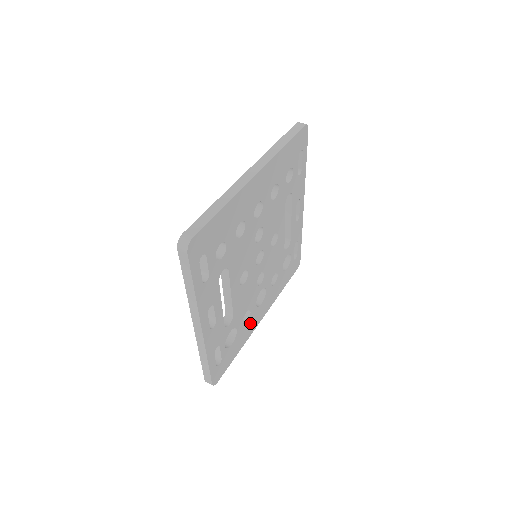
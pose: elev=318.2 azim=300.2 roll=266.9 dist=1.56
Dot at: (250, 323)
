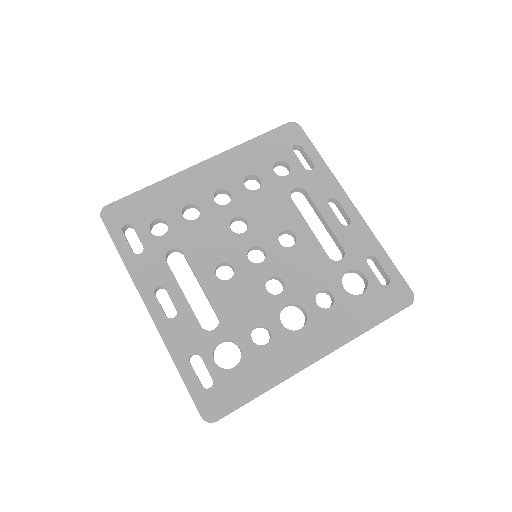
Dot at: (280, 352)
